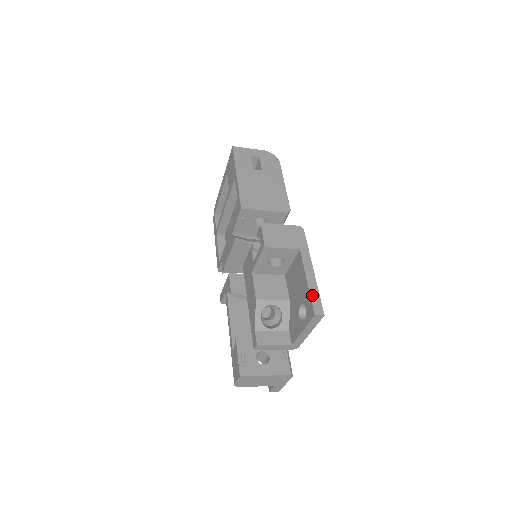
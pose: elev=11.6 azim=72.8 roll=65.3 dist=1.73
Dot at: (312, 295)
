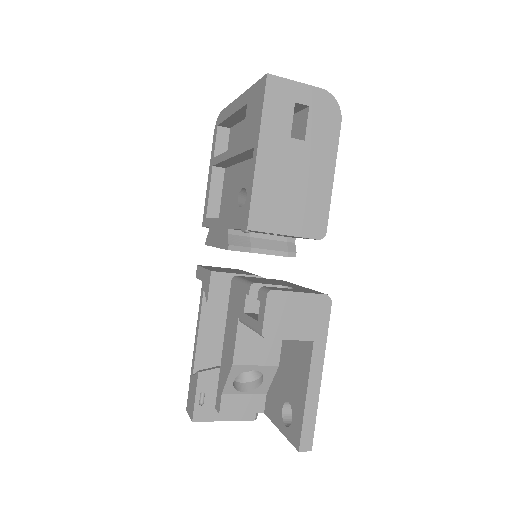
Dot at: (305, 420)
